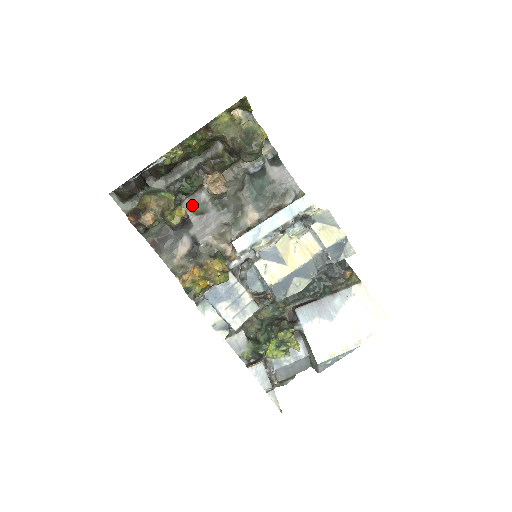
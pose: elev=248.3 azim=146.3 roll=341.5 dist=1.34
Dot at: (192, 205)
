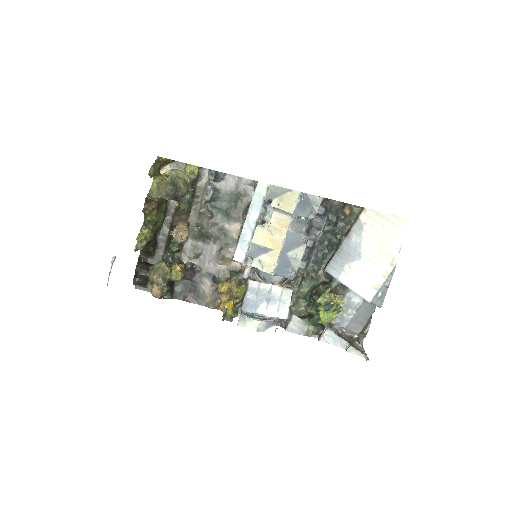
Dot at: (189, 254)
